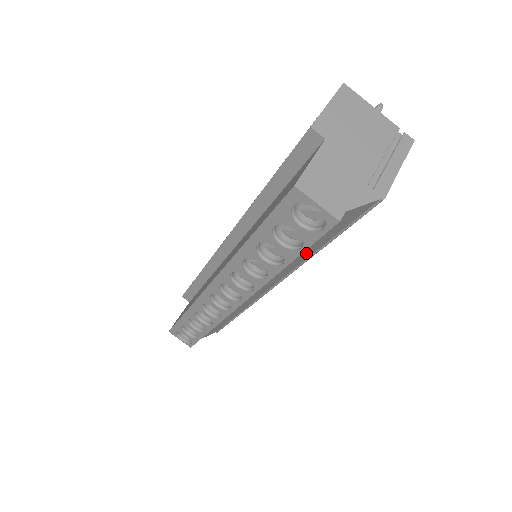
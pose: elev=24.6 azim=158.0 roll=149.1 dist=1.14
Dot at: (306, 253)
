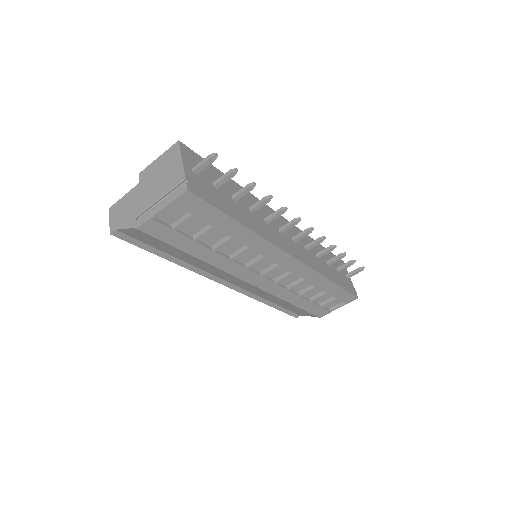
Dot at: (183, 256)
